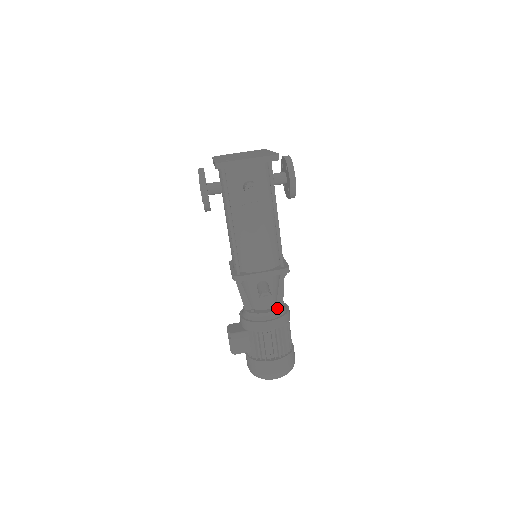
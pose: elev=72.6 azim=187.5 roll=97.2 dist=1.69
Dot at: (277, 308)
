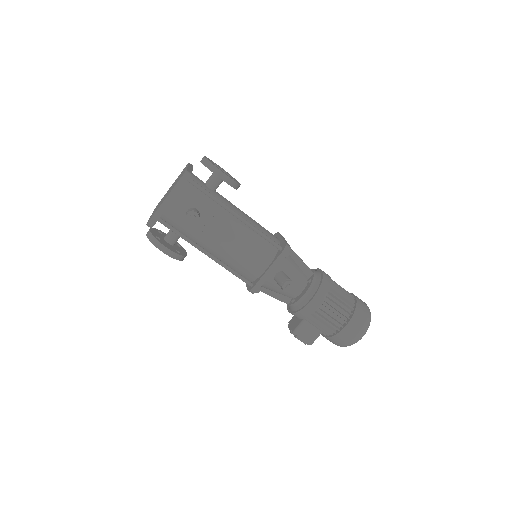
Dot at: (310, 282)
